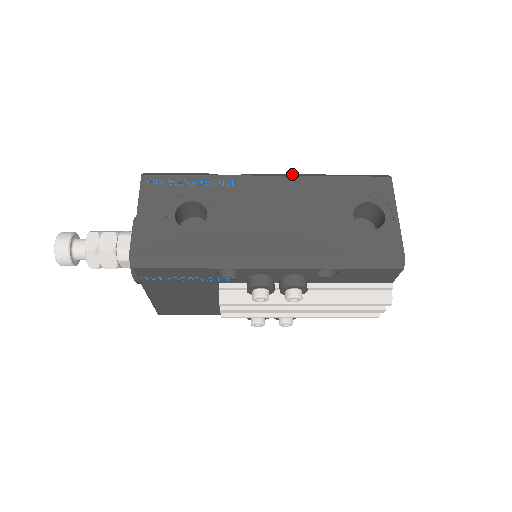
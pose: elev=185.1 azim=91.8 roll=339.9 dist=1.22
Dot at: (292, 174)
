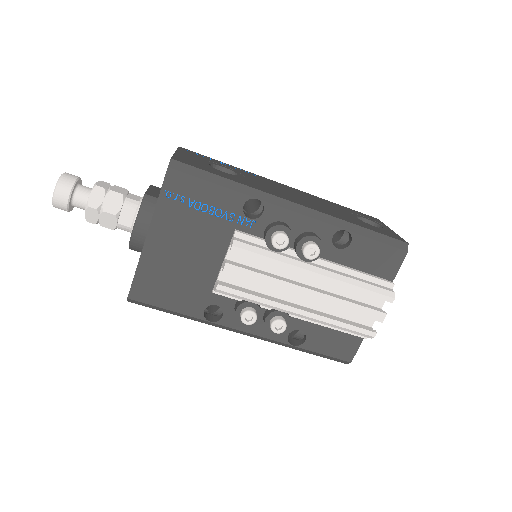
Dot at: occluded
